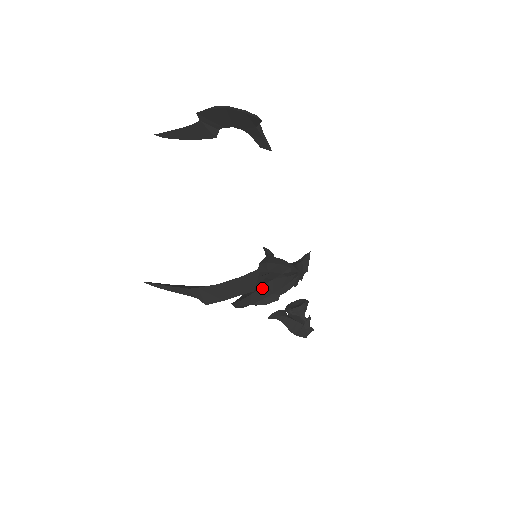
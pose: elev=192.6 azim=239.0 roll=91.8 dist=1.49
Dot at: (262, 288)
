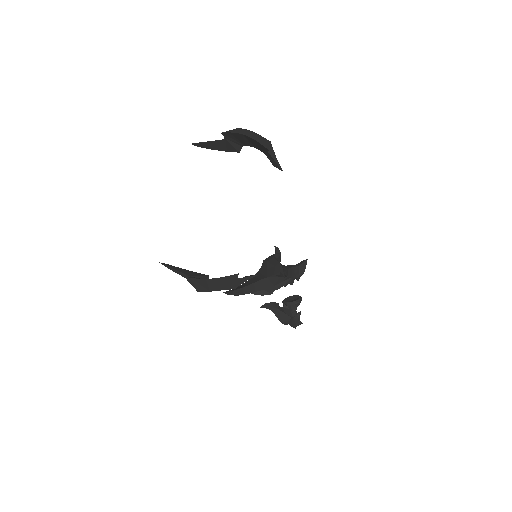
Dot at: (256, 283)
